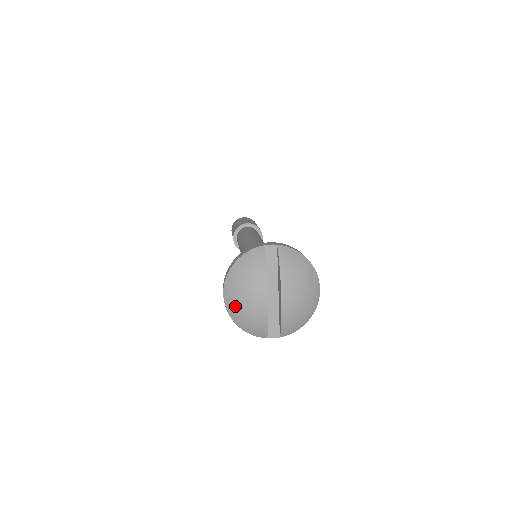
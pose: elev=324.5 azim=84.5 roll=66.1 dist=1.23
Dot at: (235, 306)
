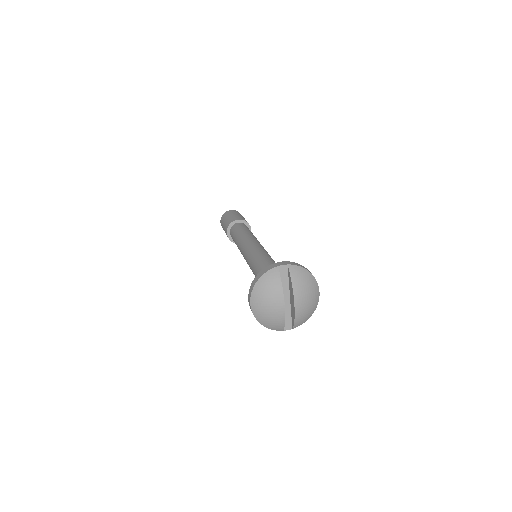
Dot at: (260, 312)
